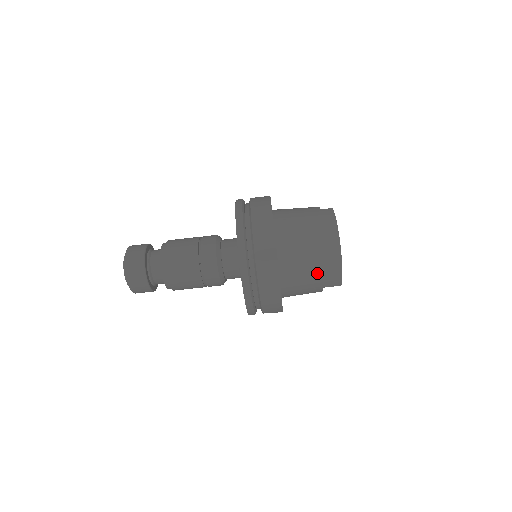
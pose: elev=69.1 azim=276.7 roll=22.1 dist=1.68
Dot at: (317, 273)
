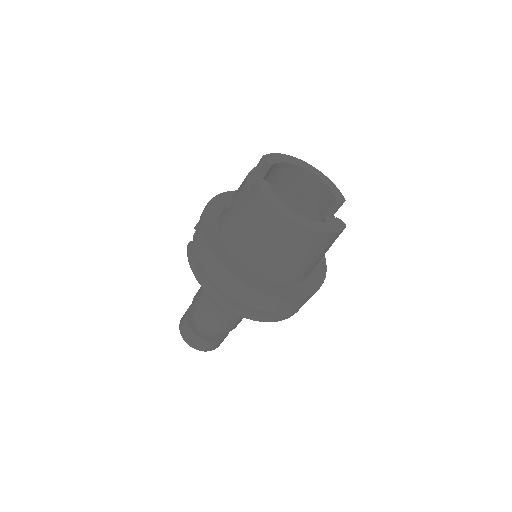
Dot at: (311, 255)
